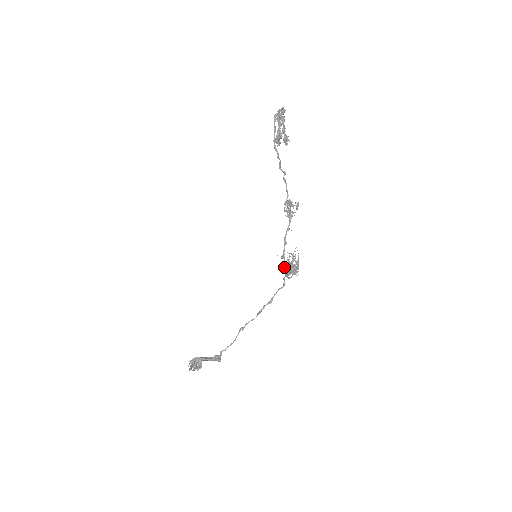
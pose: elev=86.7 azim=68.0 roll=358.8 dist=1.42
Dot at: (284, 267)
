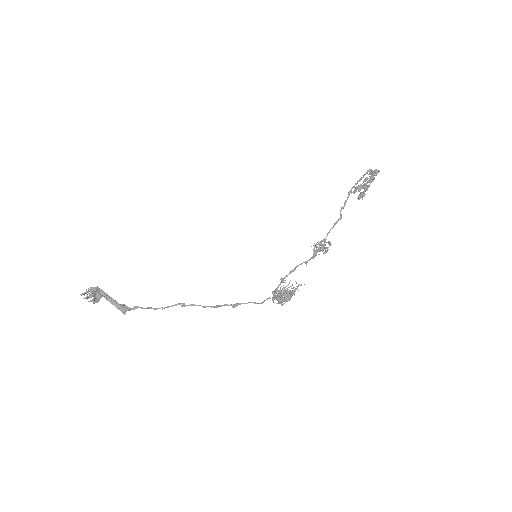
Dot at: (277, 289)
